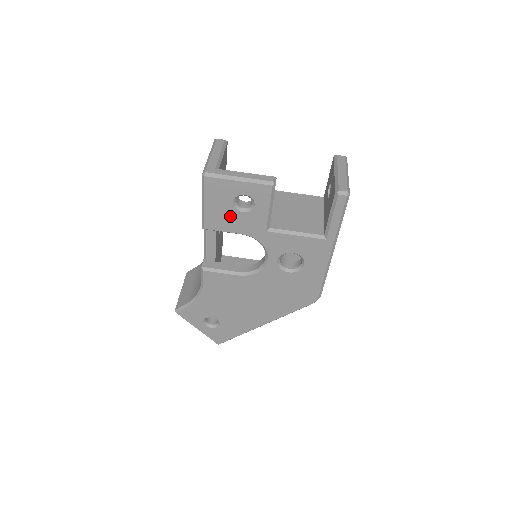
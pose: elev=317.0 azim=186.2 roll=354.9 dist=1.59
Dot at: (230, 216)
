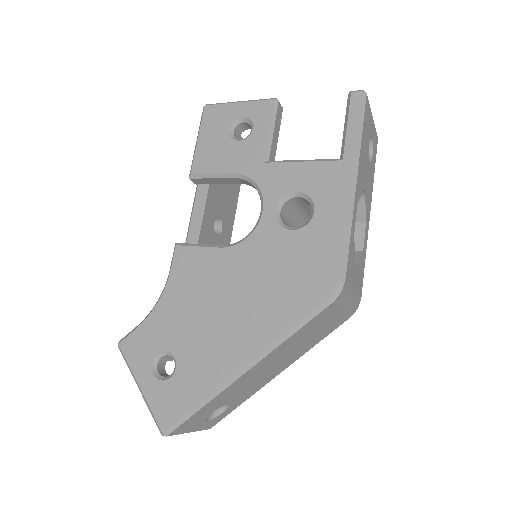
Dot at: (223, 150)
